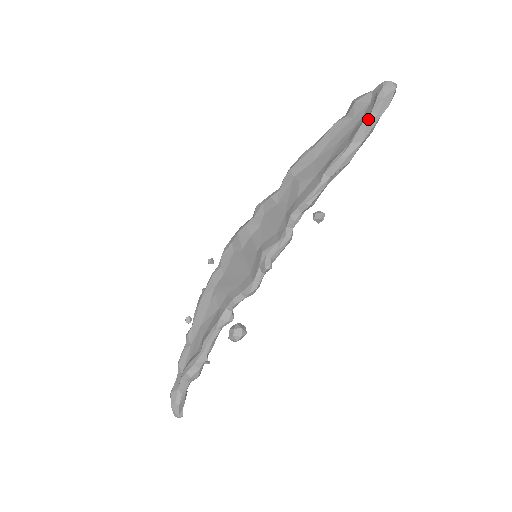
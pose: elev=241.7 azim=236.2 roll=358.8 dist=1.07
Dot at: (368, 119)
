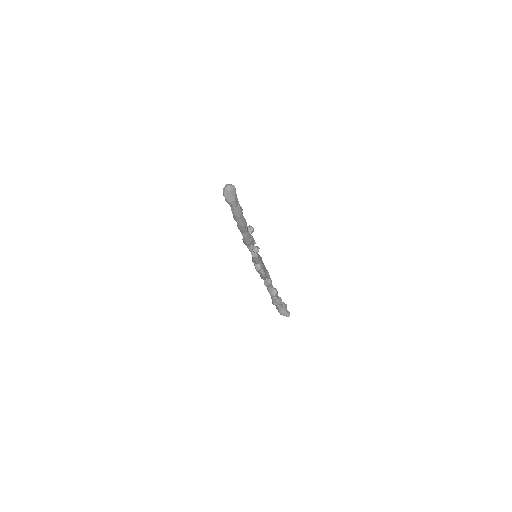
Dot at: (232, 210)
